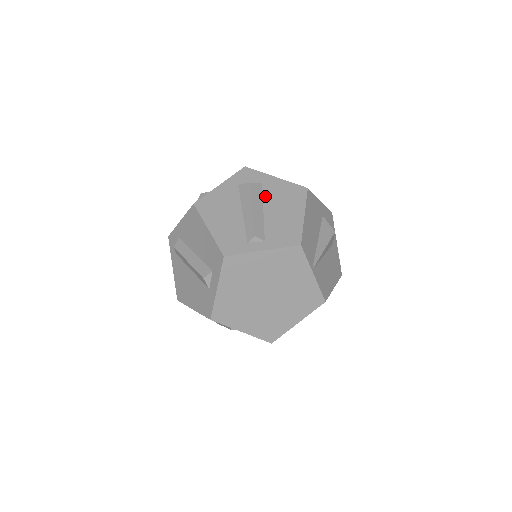
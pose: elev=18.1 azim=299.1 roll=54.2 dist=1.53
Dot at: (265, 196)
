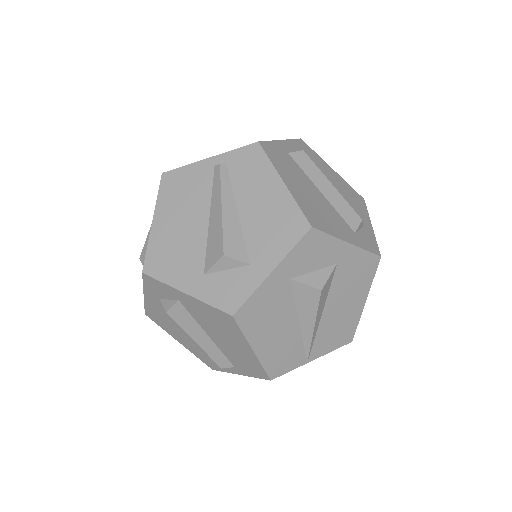
Dot at: (195, 319)
